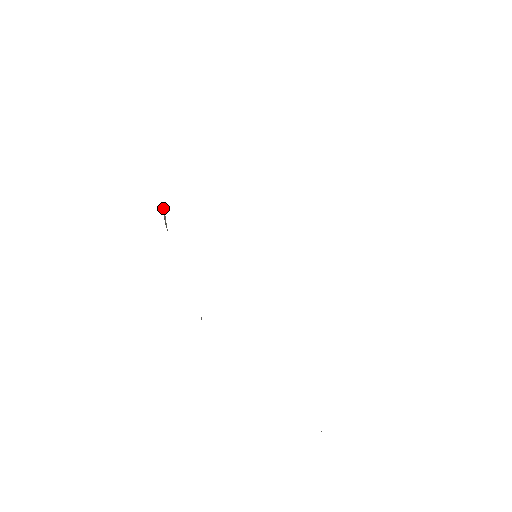
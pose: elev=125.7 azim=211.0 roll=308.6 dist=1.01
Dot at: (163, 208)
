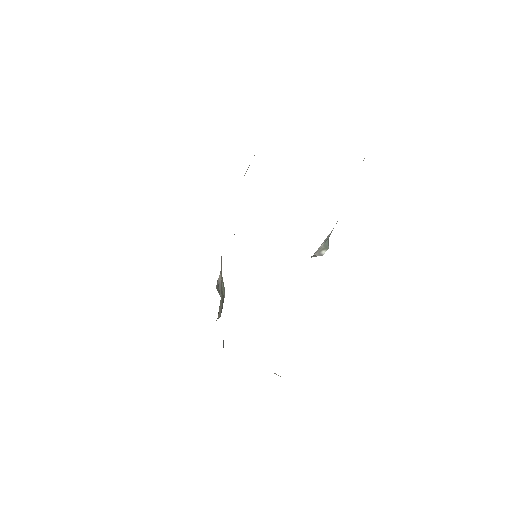
Dot at: (220, 280)
